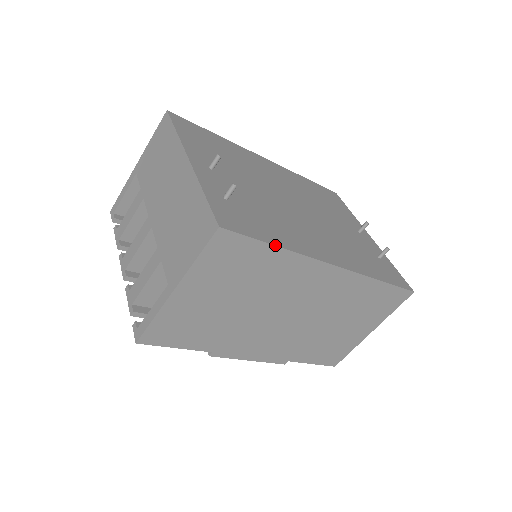
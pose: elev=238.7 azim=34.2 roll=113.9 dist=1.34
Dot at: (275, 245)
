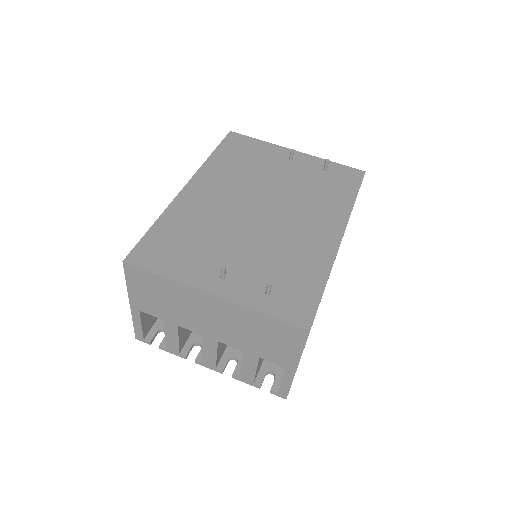
Dot at: (325, 286)
